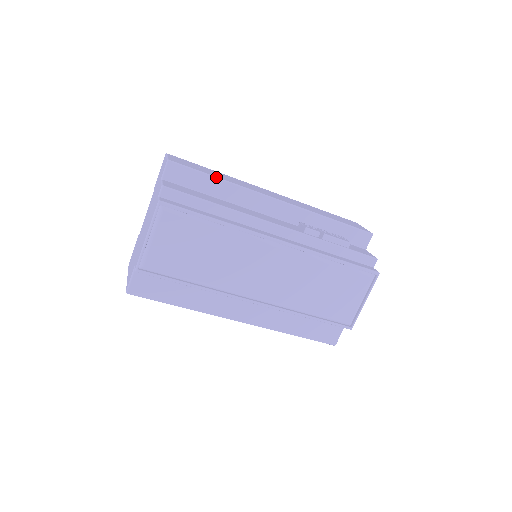
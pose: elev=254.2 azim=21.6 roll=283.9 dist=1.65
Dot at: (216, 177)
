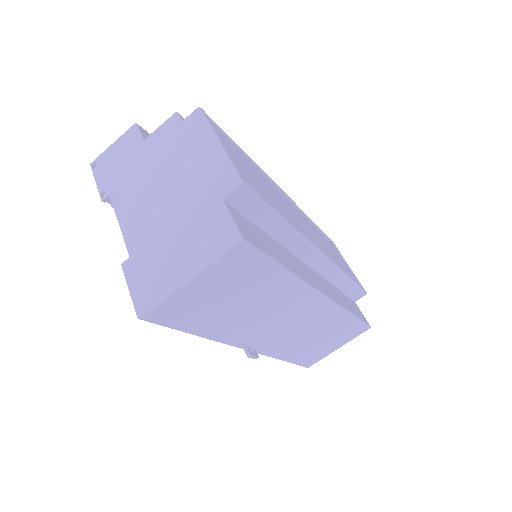
Dot at: occluded
